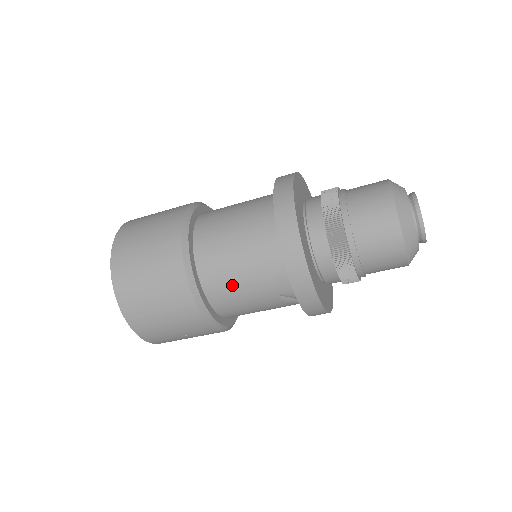
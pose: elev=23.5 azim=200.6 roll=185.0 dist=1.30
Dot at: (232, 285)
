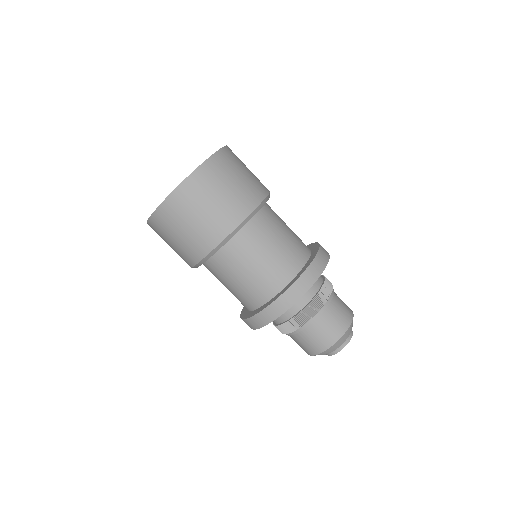
Dot at: (218, 279)
